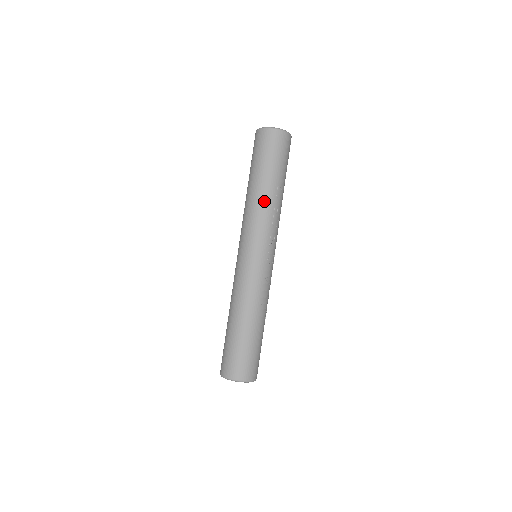
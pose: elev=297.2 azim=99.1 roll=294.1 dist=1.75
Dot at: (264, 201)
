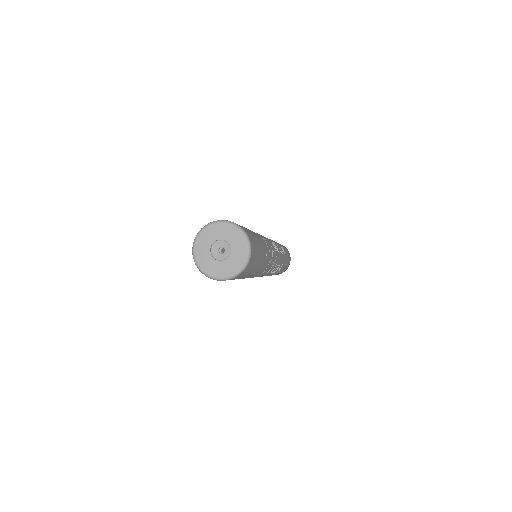
Dot at: occluded
